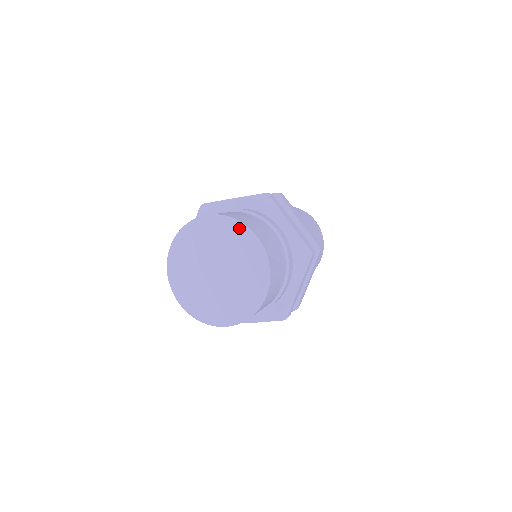
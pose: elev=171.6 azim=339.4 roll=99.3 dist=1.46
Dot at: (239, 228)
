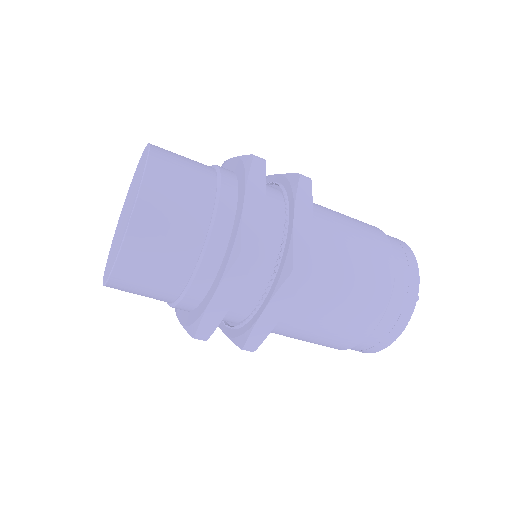
Dot at: (145, 162)
